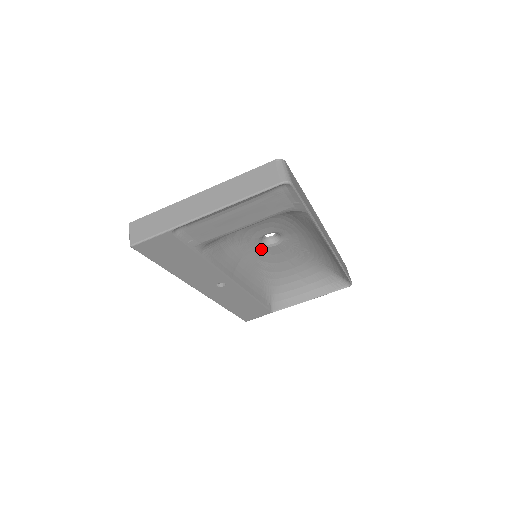
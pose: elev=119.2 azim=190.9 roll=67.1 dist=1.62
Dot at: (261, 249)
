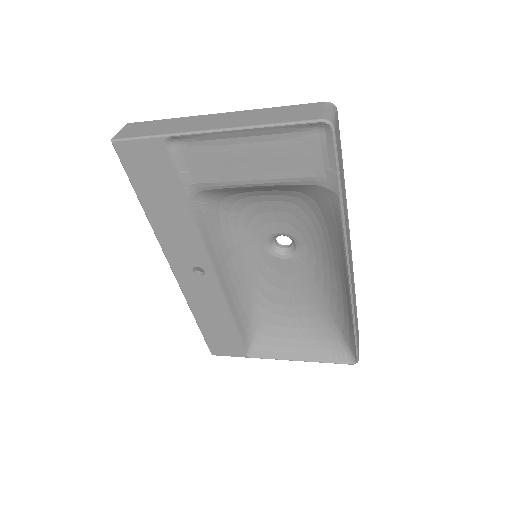
Dot at: (266, 255)
